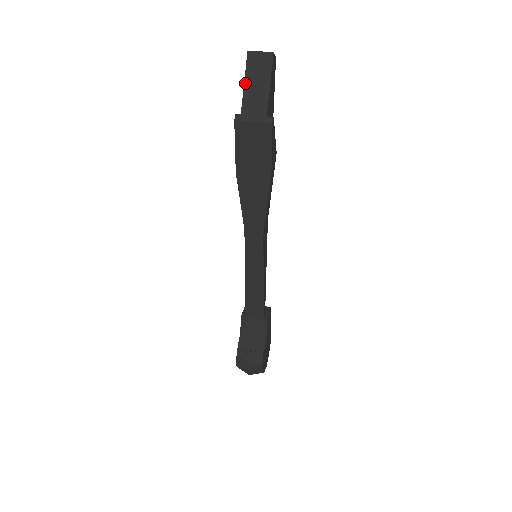
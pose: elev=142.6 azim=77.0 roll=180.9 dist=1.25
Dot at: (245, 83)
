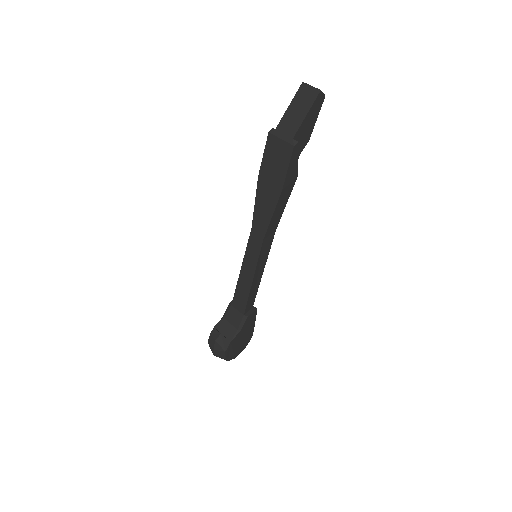
Dot at: (289, 106)
